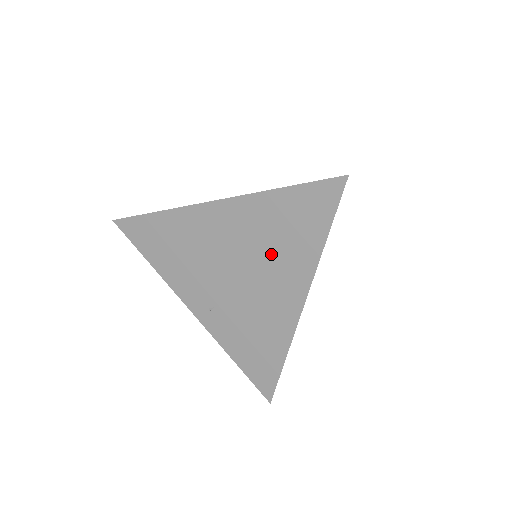
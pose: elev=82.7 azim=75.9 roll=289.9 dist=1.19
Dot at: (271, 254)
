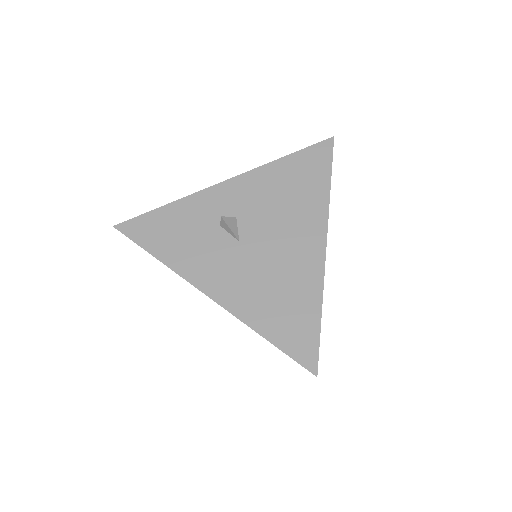
Dot at: occluded
